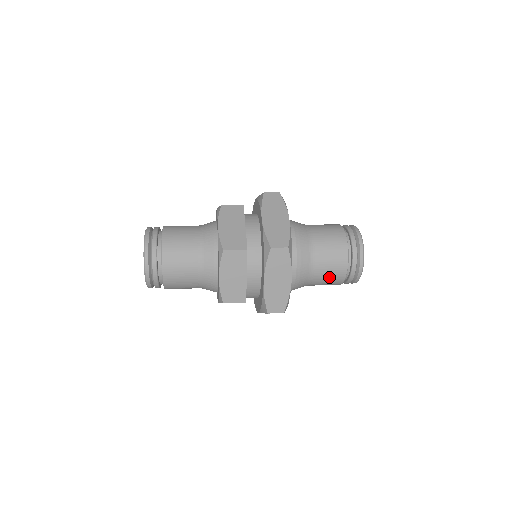
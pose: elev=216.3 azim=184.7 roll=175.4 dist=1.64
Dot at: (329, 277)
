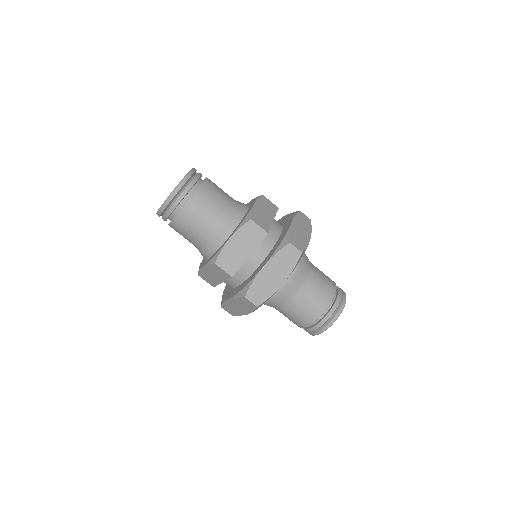
Dot at: (304, 311)
